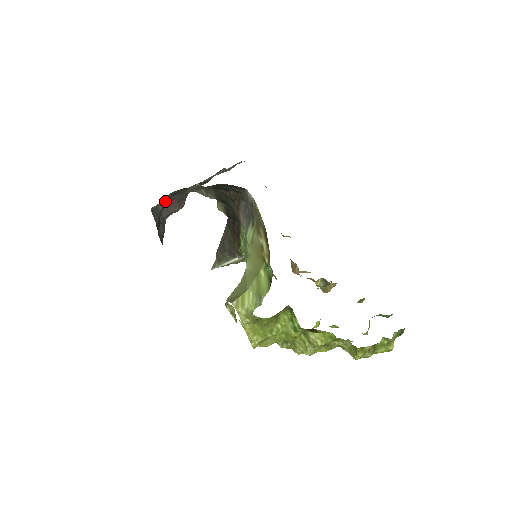
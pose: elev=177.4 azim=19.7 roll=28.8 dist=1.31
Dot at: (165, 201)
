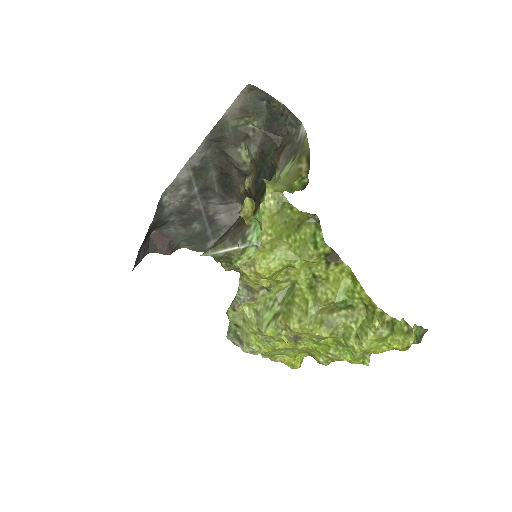
Dot at: (171, 210)
